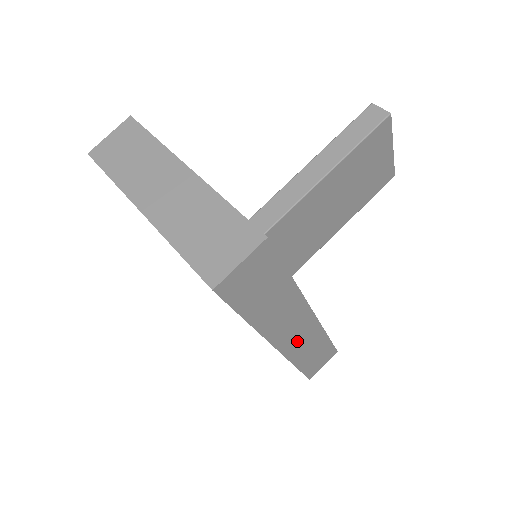
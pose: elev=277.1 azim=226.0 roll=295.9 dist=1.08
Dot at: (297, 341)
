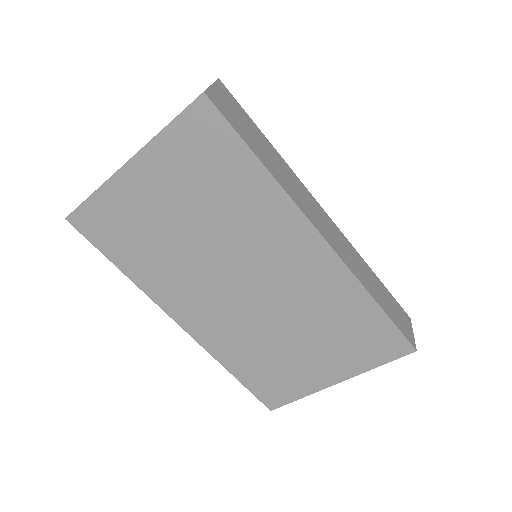
Dot at: (341, 248)
